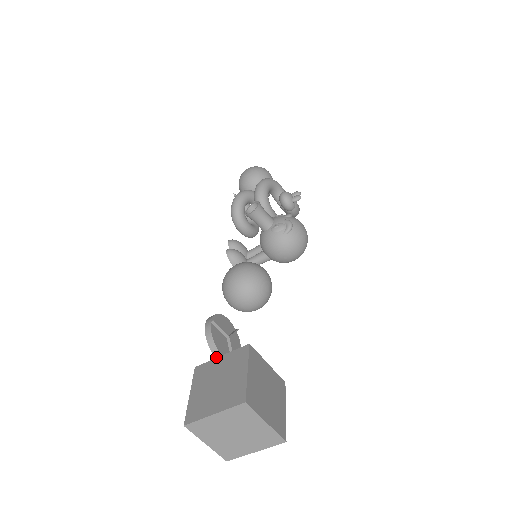
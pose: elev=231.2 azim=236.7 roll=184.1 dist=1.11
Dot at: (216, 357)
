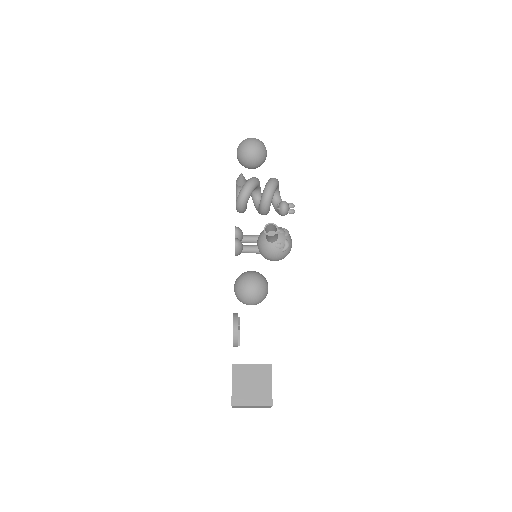
Dot at: (233, 346)
